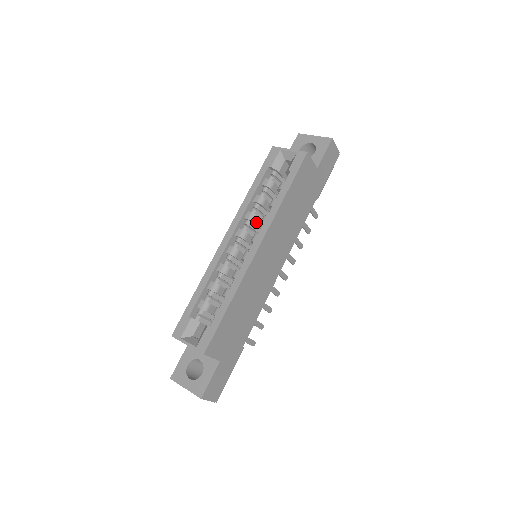
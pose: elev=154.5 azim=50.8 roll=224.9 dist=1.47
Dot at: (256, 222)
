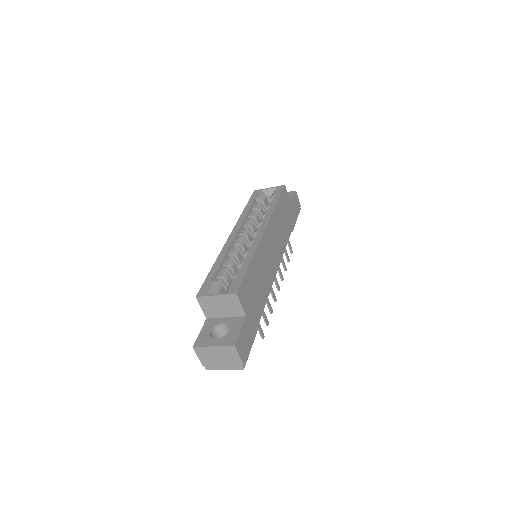
Dot at: (253, 229)
